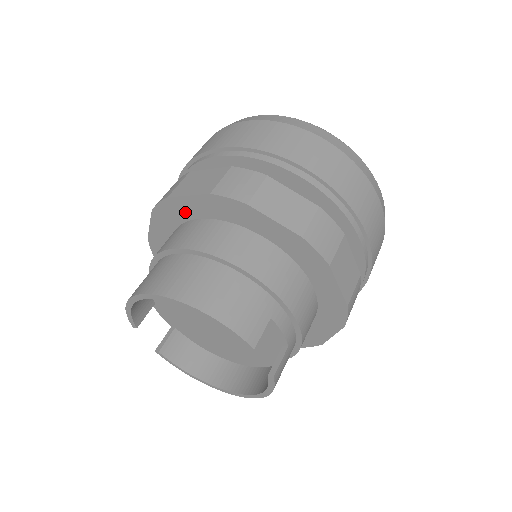
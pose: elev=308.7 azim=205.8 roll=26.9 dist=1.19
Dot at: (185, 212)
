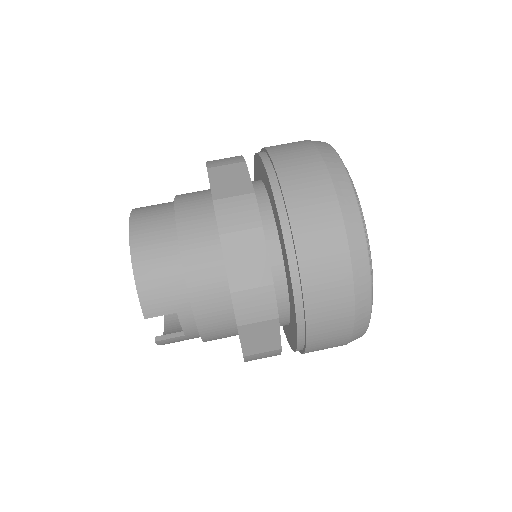
Dot at: occluded
